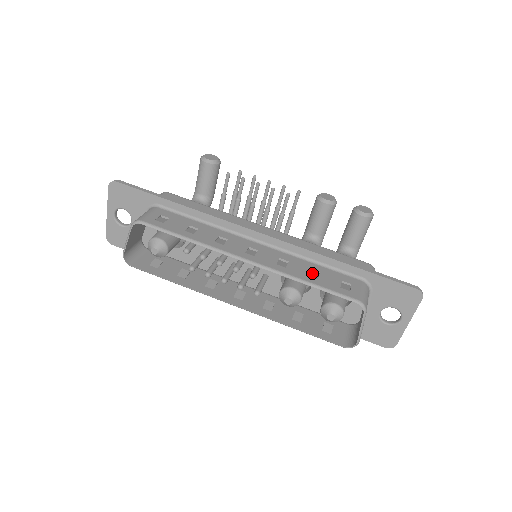
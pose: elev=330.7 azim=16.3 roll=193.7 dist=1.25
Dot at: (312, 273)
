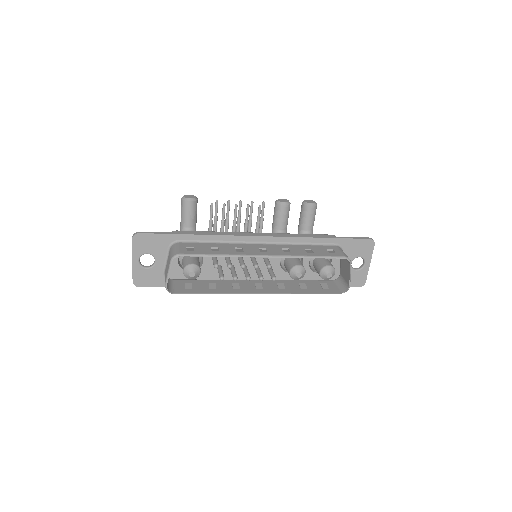
Dot at: (307, 251)
